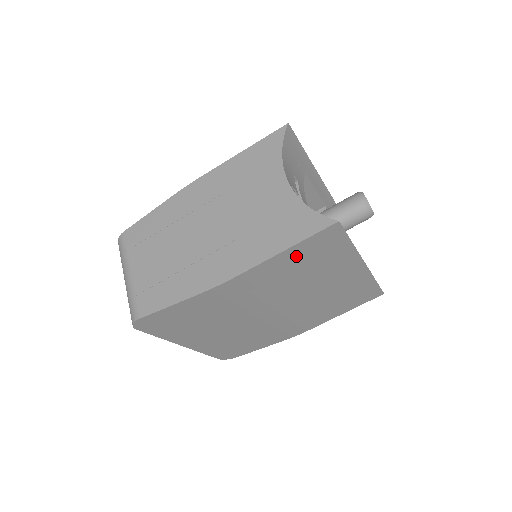
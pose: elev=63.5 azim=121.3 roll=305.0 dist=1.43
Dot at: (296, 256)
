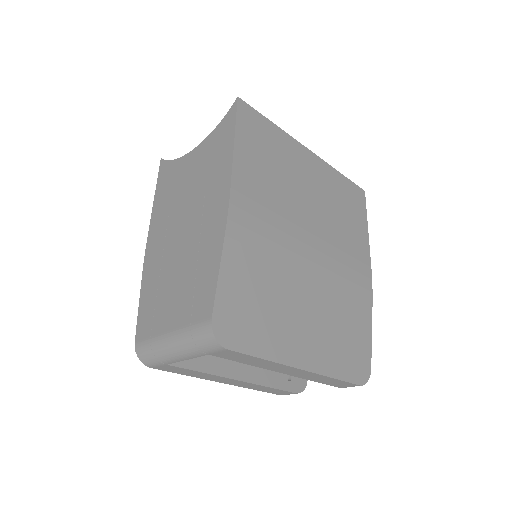
Dot at: (250, 149)
